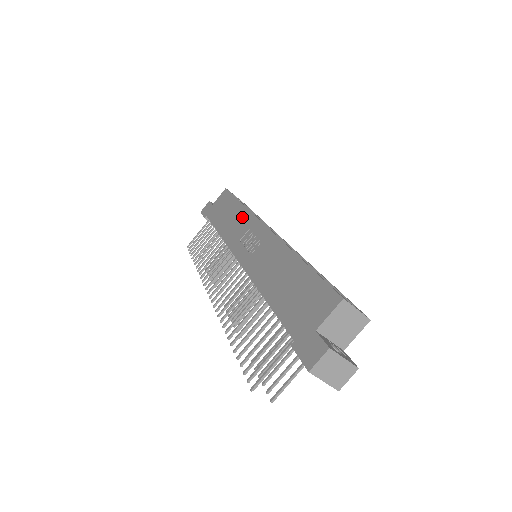
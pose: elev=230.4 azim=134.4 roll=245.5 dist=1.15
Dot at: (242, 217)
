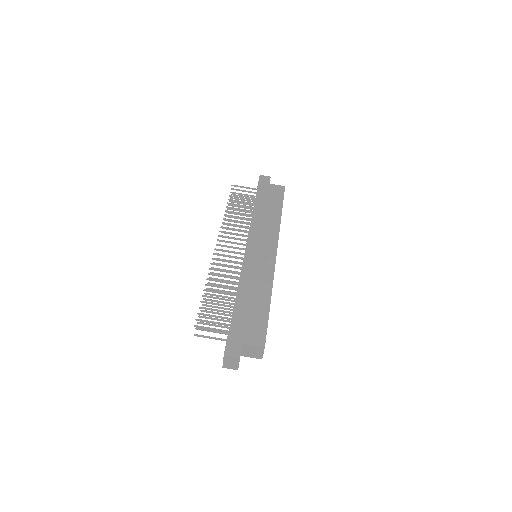
Dot at: (273, 226)
